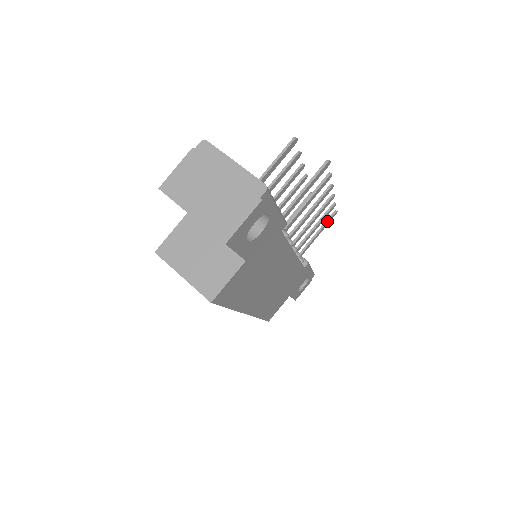
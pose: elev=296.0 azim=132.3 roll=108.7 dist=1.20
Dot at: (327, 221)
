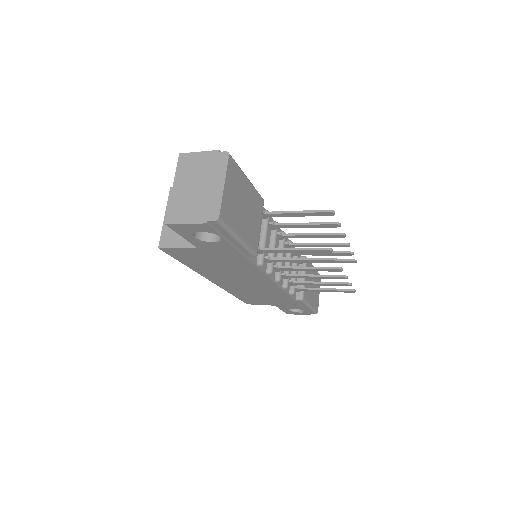
Dot at: (340, 289)
